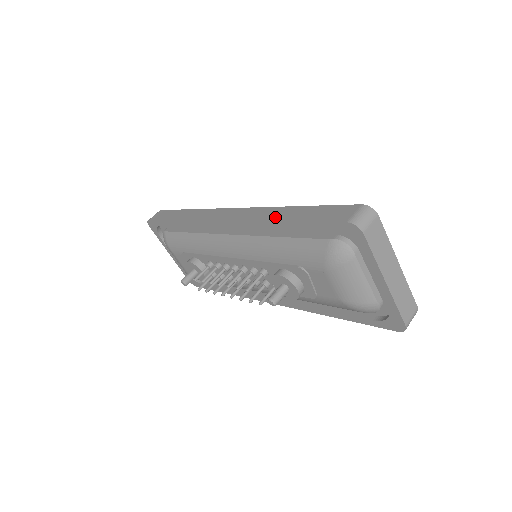
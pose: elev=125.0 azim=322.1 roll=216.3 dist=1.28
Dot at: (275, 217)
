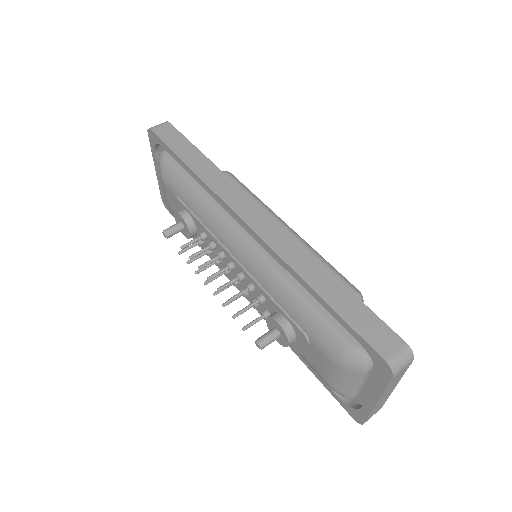
Dot at: (310, 277)
